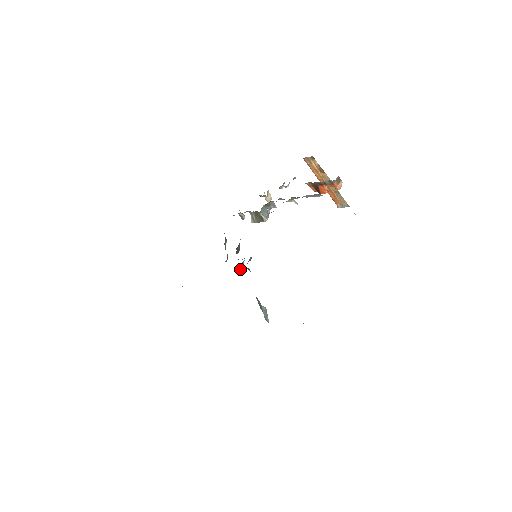
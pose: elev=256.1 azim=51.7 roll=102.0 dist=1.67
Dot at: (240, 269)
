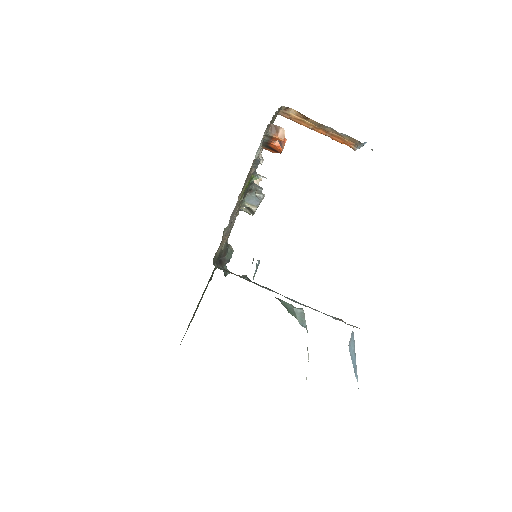
Dot at: (254, 275)
